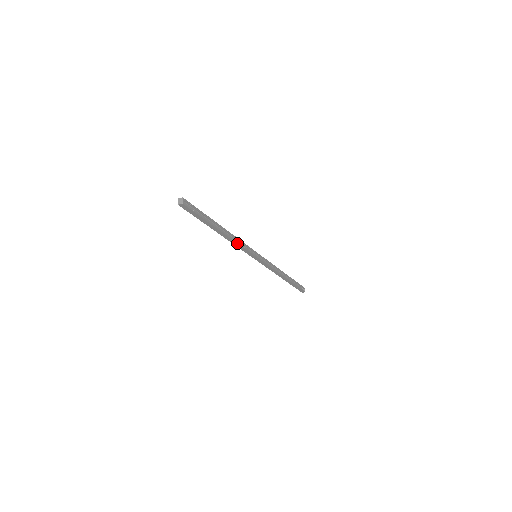
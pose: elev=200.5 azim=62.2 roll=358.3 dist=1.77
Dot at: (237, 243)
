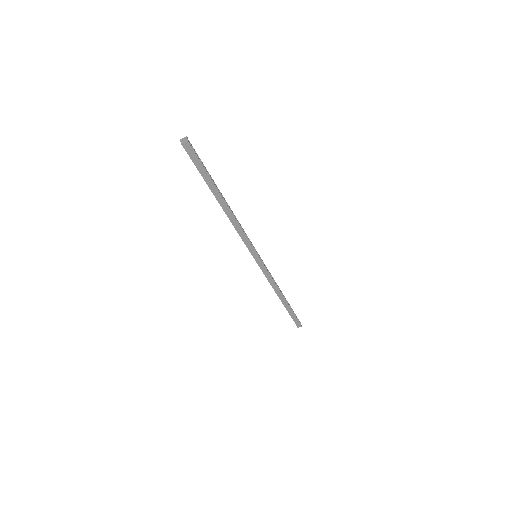
Dot at: (240, 226)
